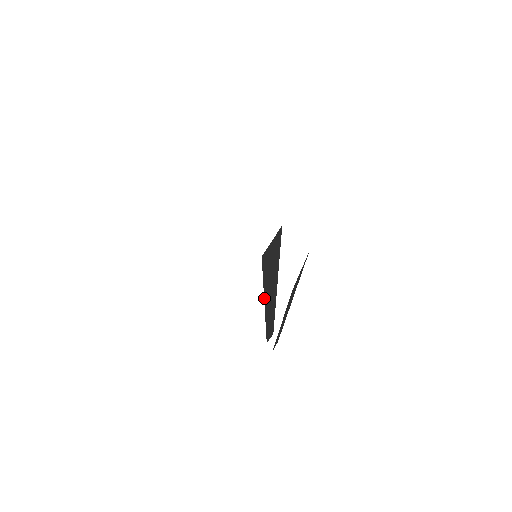
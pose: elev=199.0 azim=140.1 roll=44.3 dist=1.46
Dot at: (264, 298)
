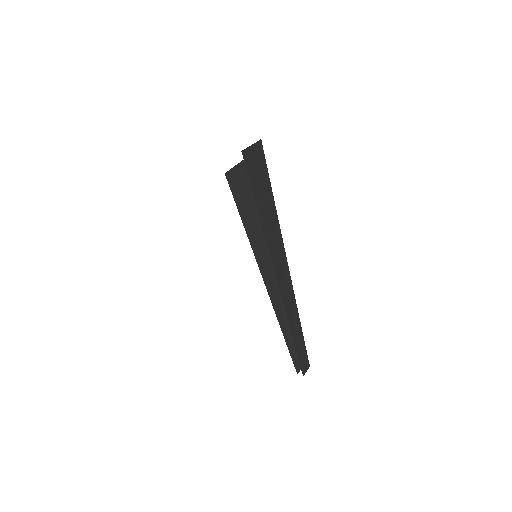
Dot at: (255, 258)
